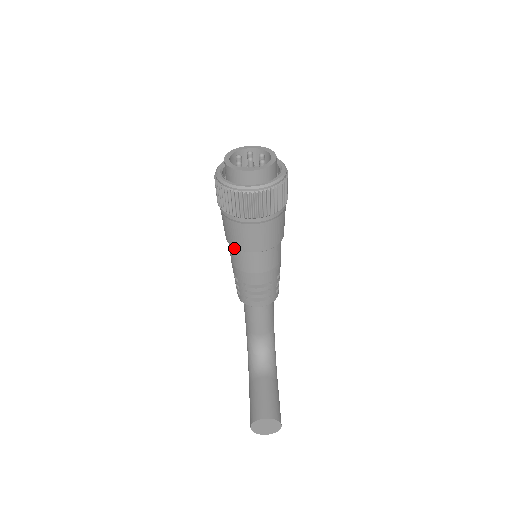
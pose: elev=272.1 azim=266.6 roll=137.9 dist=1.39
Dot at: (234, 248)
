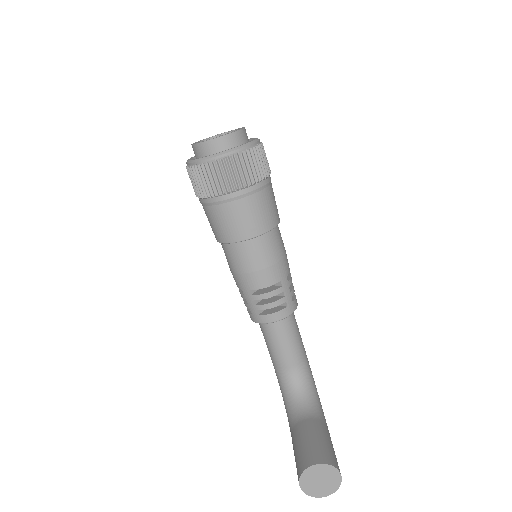
Dot at: (226, 246)
